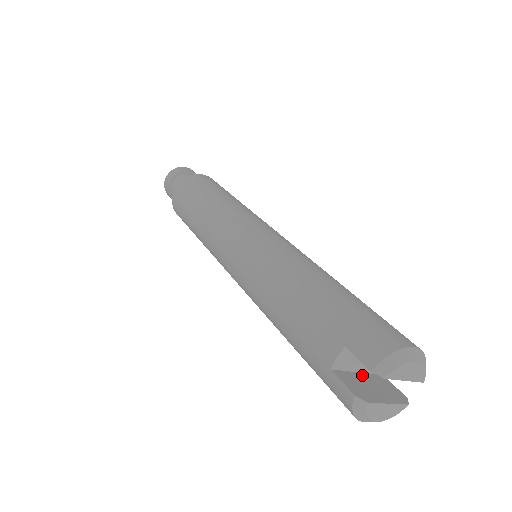
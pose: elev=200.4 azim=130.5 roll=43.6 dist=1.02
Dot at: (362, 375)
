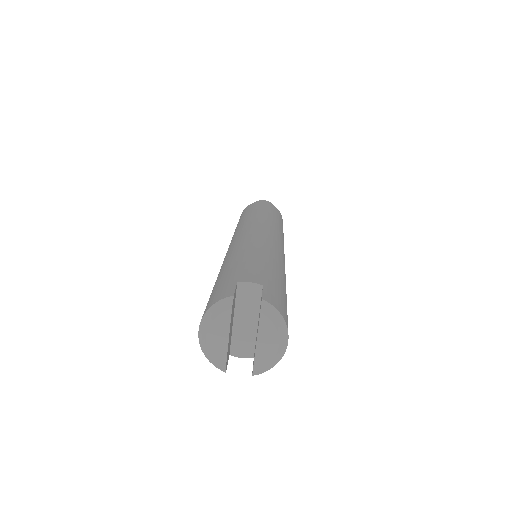
Dot at: (233, 322)
